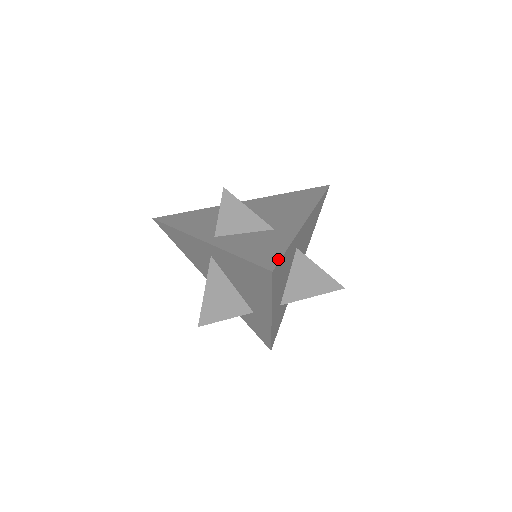
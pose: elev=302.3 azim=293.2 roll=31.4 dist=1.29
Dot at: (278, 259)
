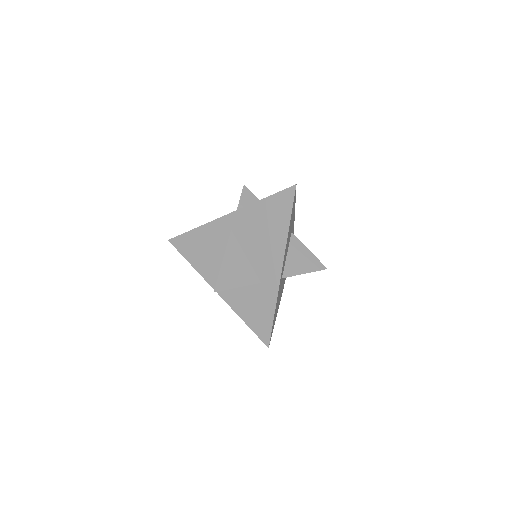
Dot at: occluded
